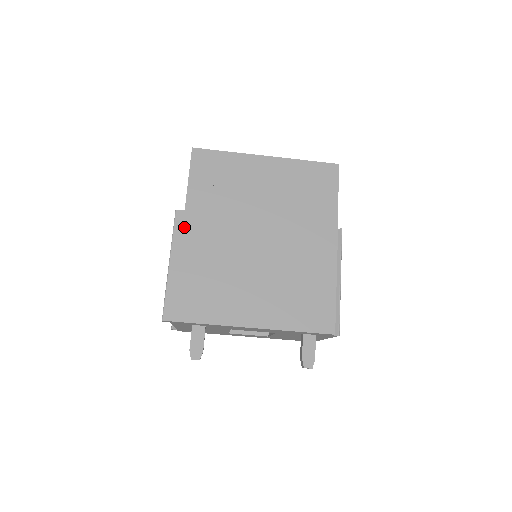
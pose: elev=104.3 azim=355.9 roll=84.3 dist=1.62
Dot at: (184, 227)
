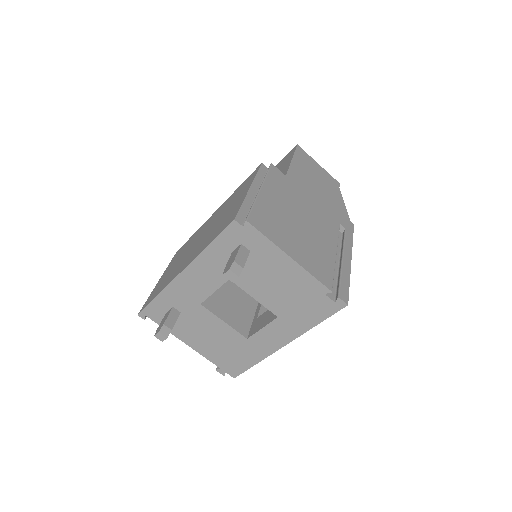
Dot at: (175, 256)
